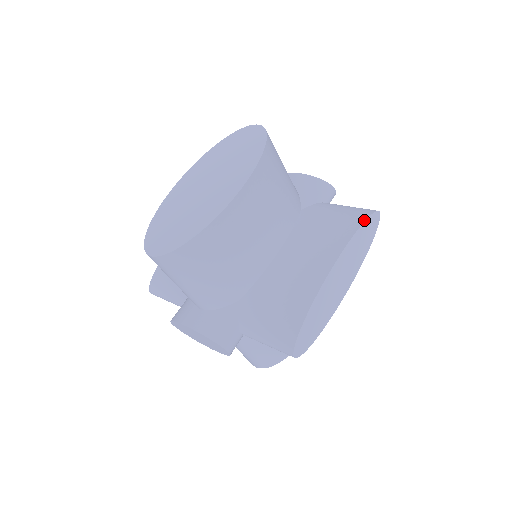
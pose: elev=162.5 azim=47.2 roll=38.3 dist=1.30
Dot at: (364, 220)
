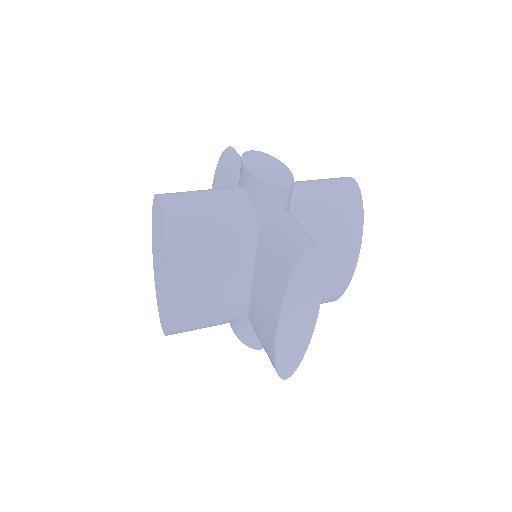
Dot at: (292, 271)
